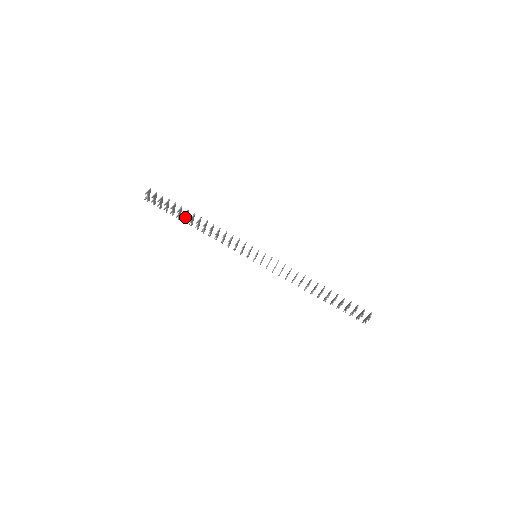
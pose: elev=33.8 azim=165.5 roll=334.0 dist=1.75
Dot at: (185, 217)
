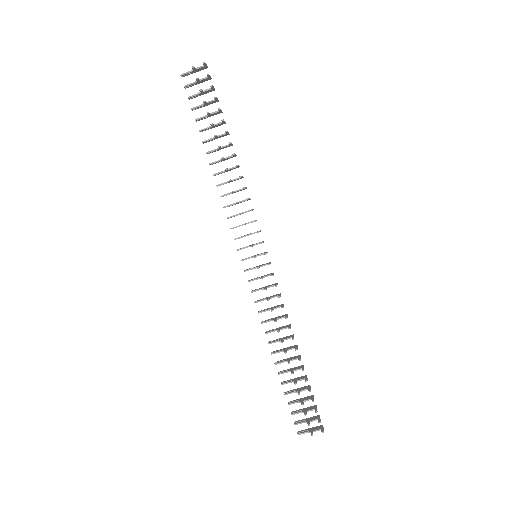
Dot at: (218, 136)
